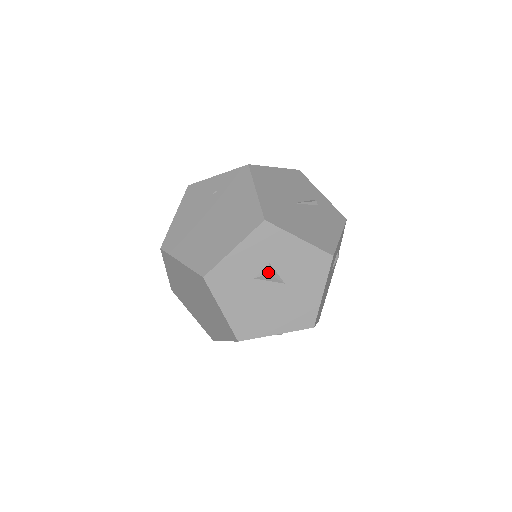
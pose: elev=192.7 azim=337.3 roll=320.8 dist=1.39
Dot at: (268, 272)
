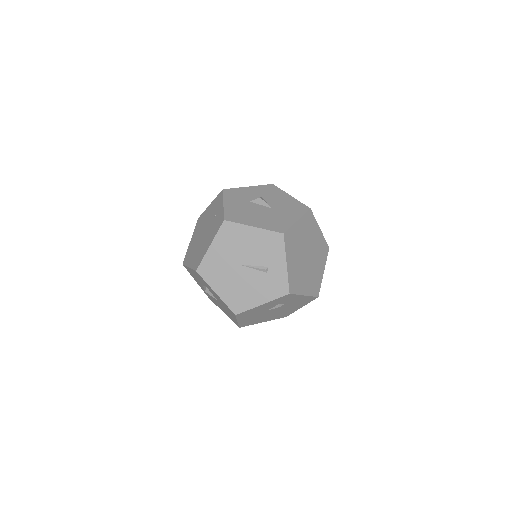
Dot at: (205, 291)
